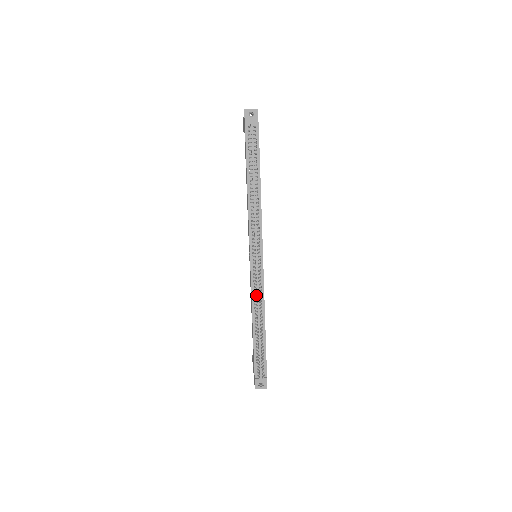
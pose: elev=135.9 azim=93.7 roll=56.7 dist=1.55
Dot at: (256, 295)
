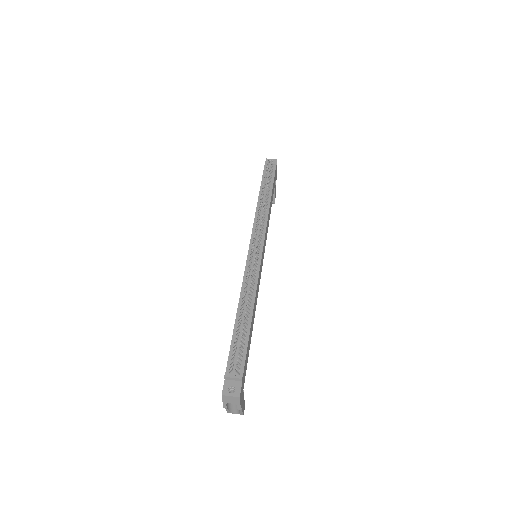
Dot at: (248, 274)
